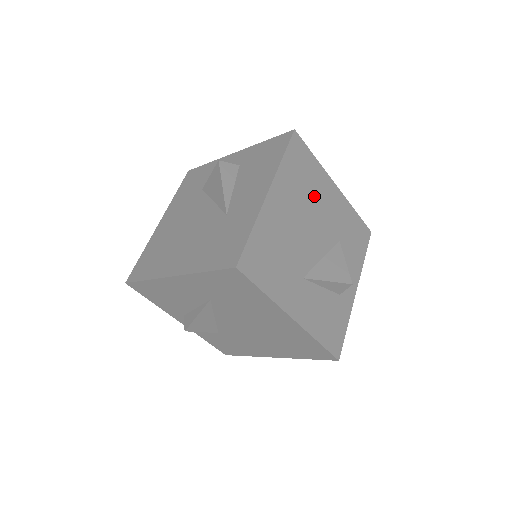
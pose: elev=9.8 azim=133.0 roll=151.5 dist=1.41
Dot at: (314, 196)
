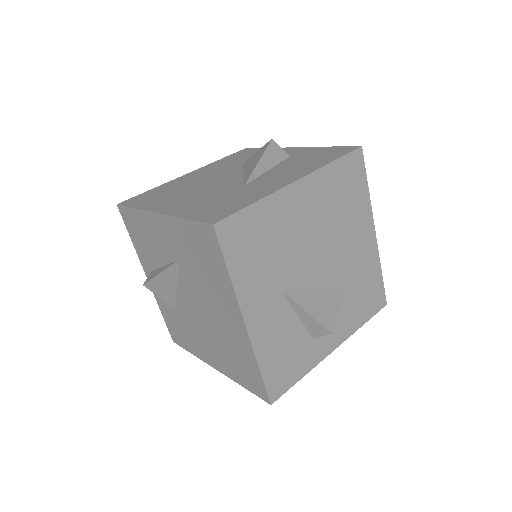
Dot at: (344, 223)
